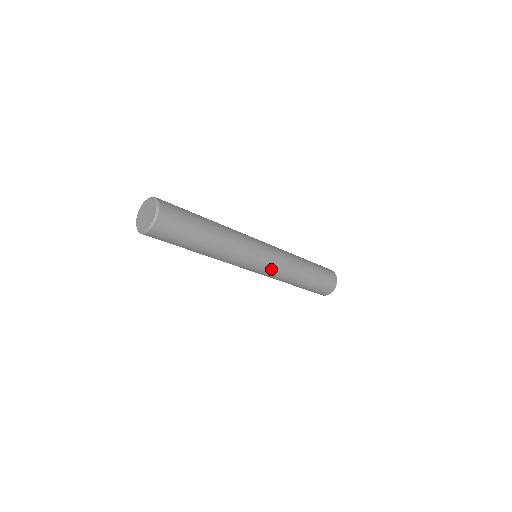
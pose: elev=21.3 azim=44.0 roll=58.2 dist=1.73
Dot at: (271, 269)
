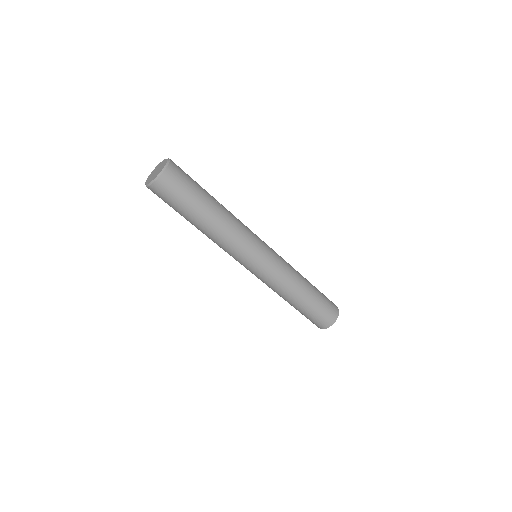
Dot at: (265, 273)
